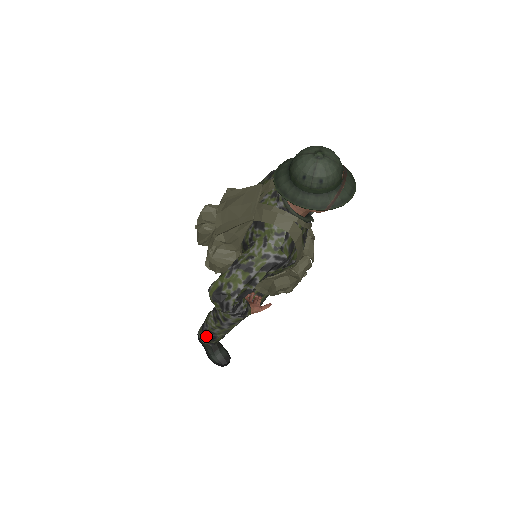
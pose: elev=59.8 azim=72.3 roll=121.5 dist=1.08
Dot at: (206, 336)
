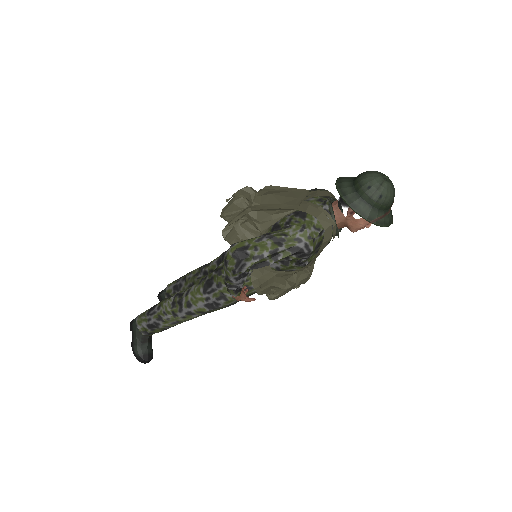
Dot at: (148, 321)
